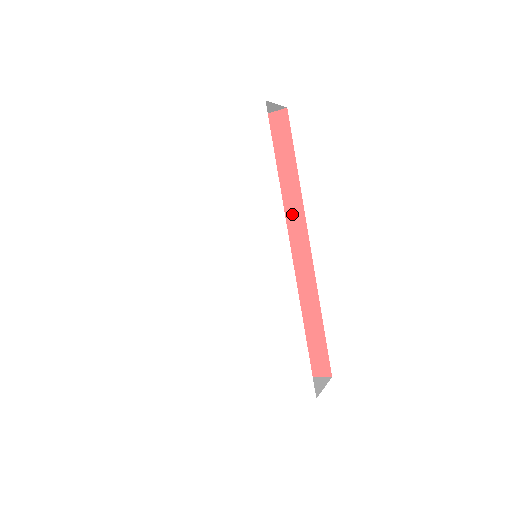
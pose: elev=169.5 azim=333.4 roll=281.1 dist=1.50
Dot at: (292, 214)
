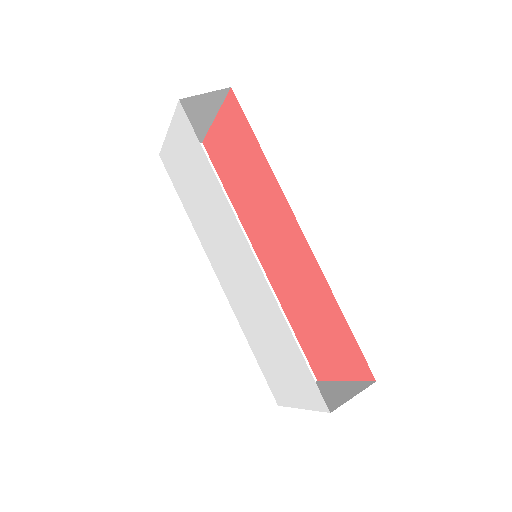
Dot at: (277, 199)
